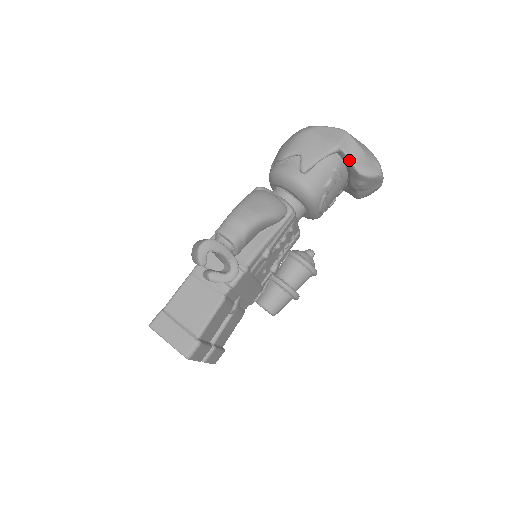
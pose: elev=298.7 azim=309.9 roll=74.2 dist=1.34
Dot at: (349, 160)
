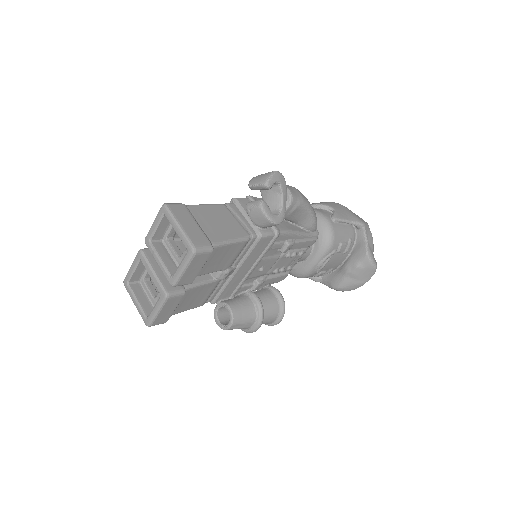
Dot at: (365, 239)
